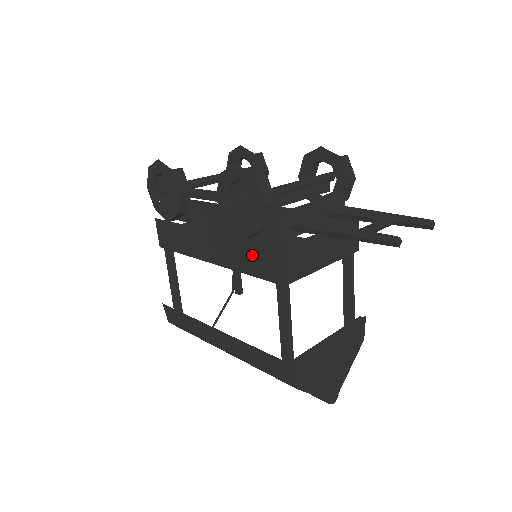
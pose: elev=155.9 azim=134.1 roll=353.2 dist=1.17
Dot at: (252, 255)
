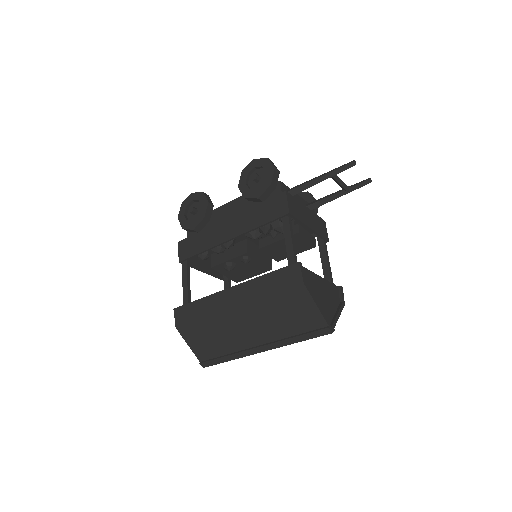
Dot at: (263, 210)
